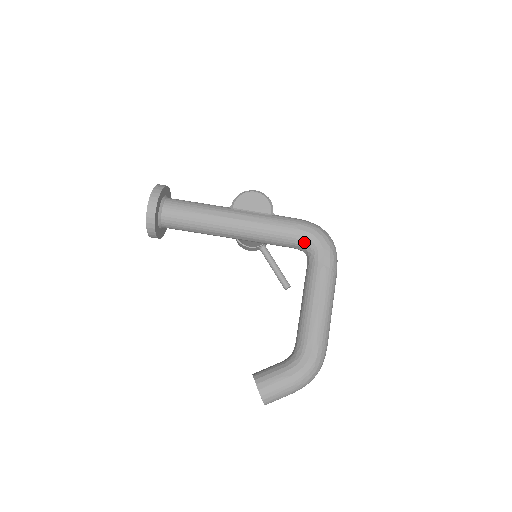
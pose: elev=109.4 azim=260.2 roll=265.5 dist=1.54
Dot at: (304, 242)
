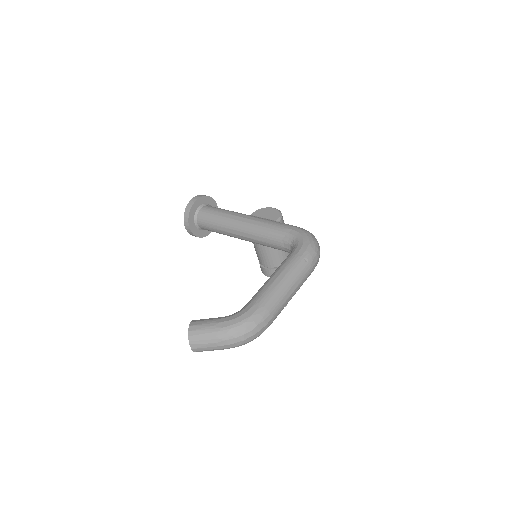
Dot at: (291, 239)
